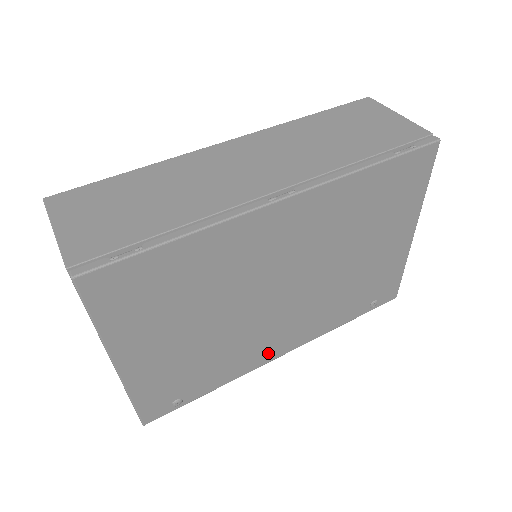
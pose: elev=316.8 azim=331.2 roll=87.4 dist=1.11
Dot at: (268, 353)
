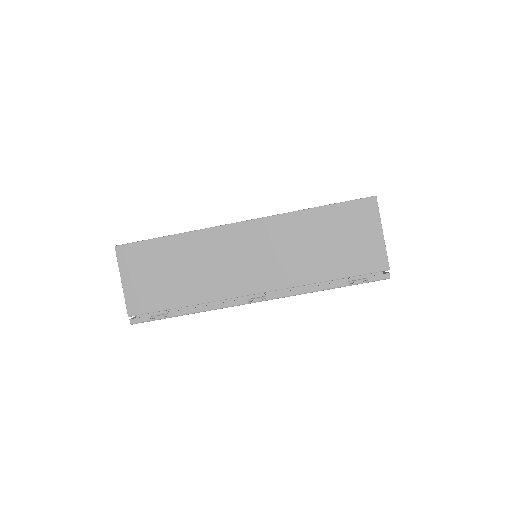
Dot at: occluded
